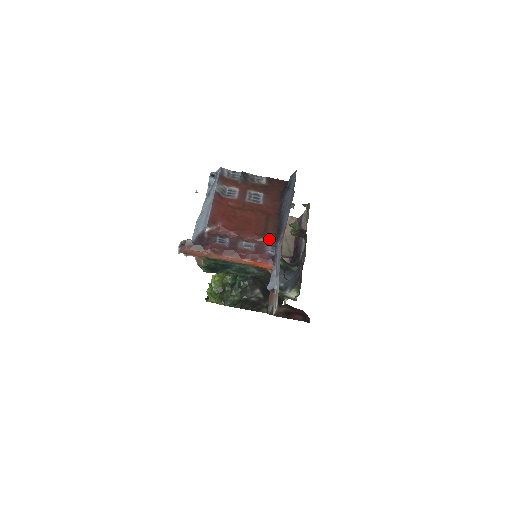
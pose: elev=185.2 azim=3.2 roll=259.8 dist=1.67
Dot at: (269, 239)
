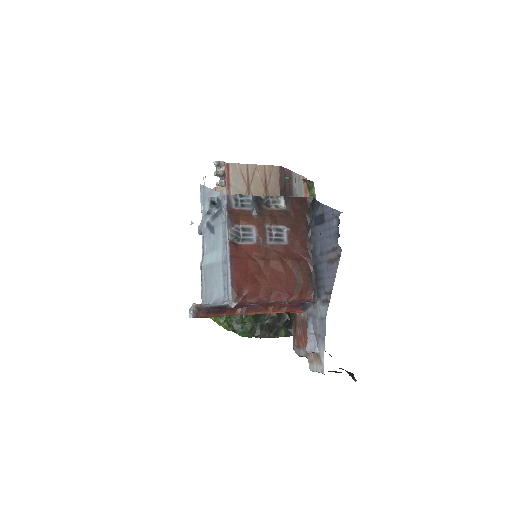
Dot at: (305, 297)
